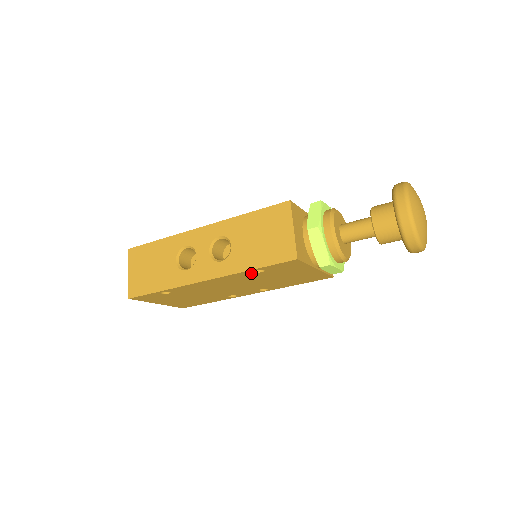
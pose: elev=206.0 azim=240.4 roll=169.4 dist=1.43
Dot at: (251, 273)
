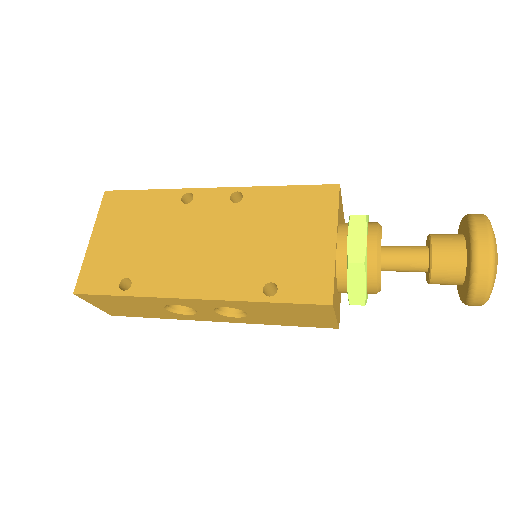
Dot at: occluded
